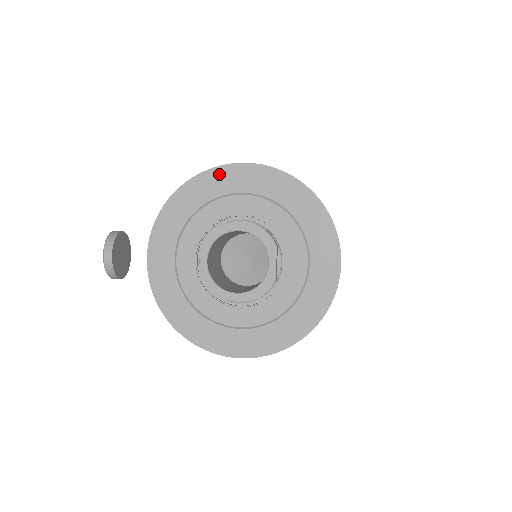
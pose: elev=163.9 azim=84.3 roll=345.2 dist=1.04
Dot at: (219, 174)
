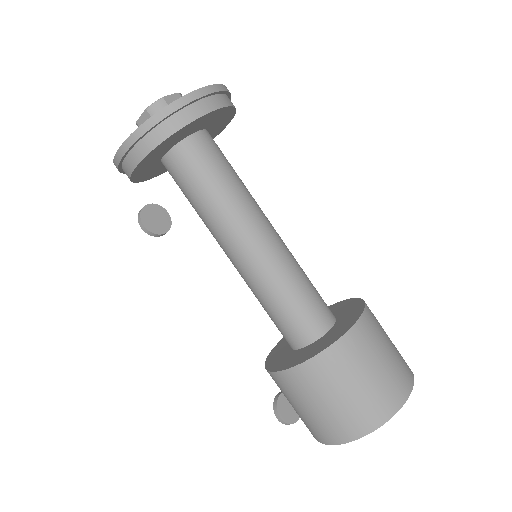
Dot at: occluded
